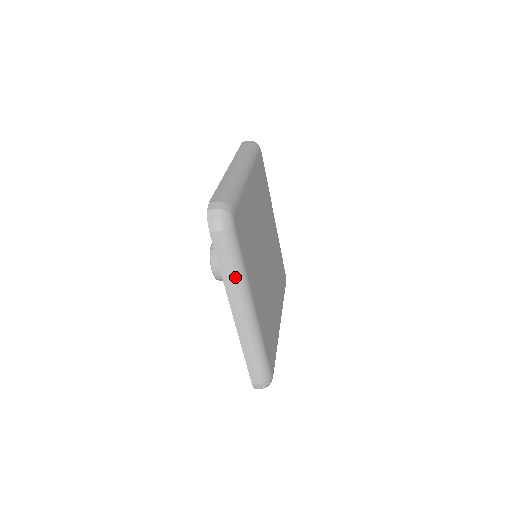
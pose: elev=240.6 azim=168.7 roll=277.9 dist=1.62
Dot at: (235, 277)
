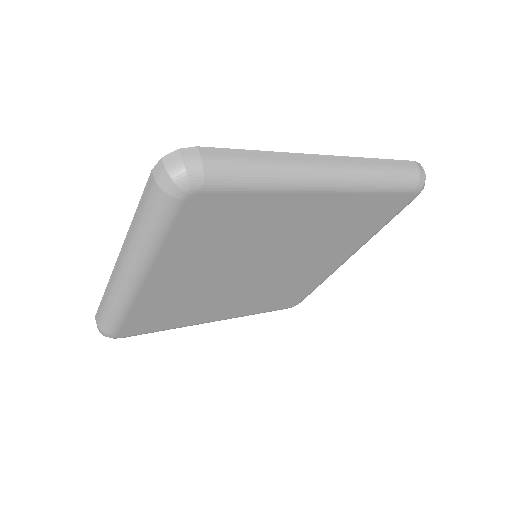
Dot at: (139, 238)
